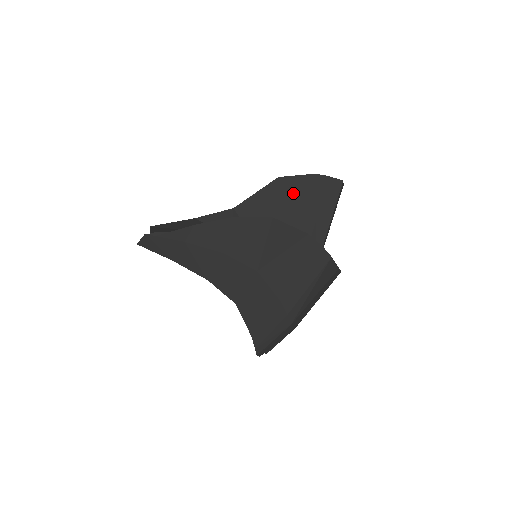
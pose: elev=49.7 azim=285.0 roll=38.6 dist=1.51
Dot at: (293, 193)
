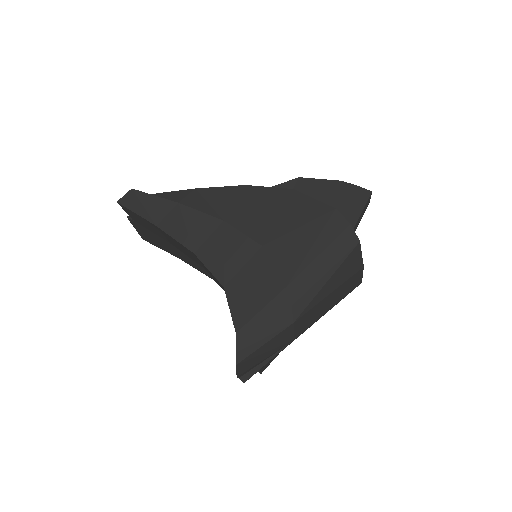
Dot at: (313, 195)
